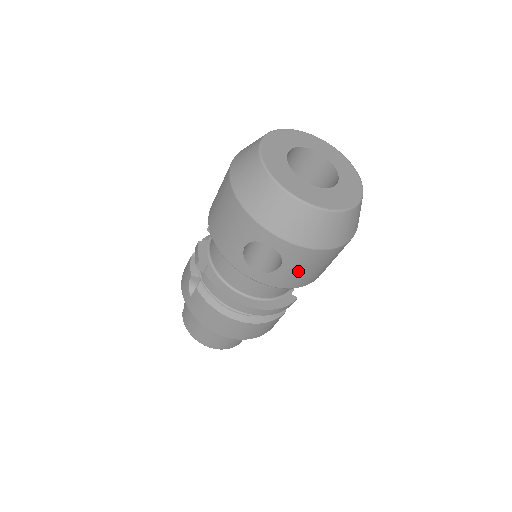
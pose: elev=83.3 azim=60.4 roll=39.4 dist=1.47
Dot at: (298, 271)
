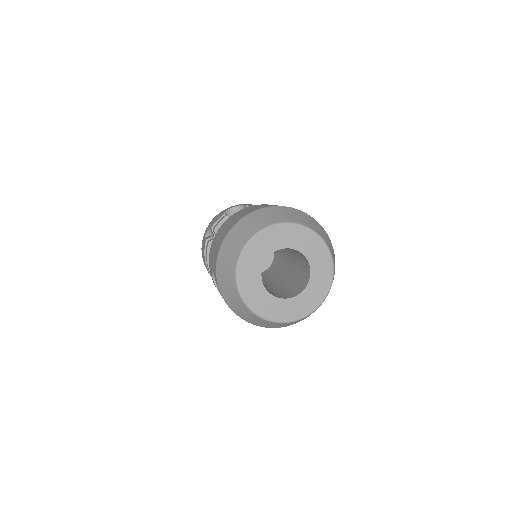
Dot at: occluded
